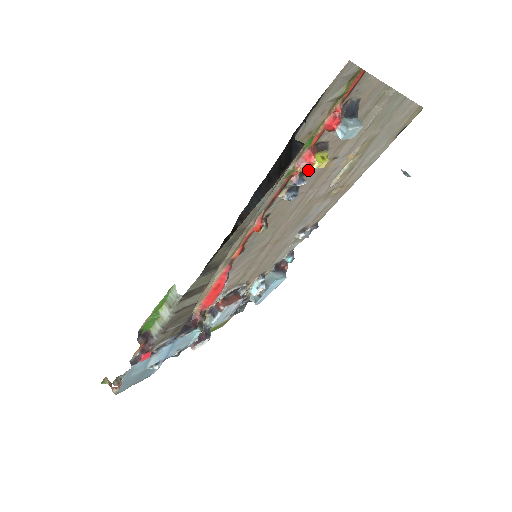
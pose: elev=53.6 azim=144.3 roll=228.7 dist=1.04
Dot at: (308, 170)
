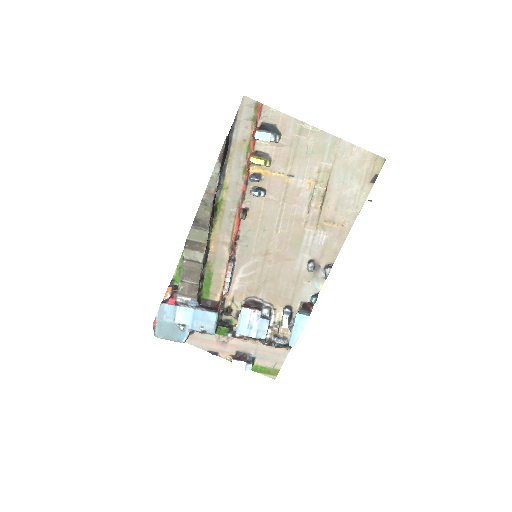
Dot at: (264, 176)
